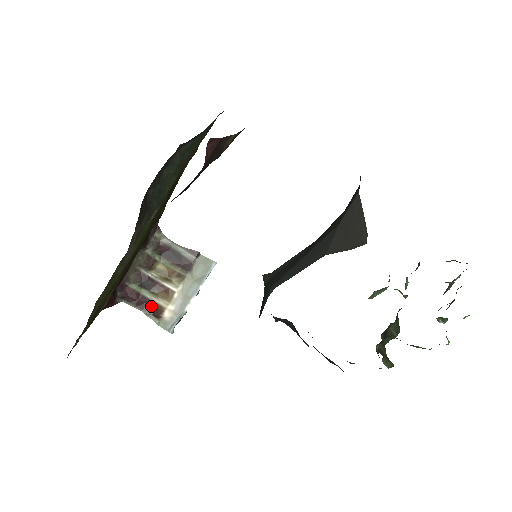
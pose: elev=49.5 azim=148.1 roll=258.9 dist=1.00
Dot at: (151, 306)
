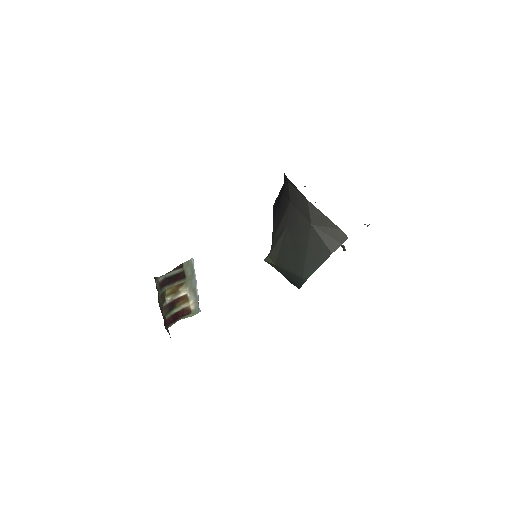
Dot at: (181, 313)
